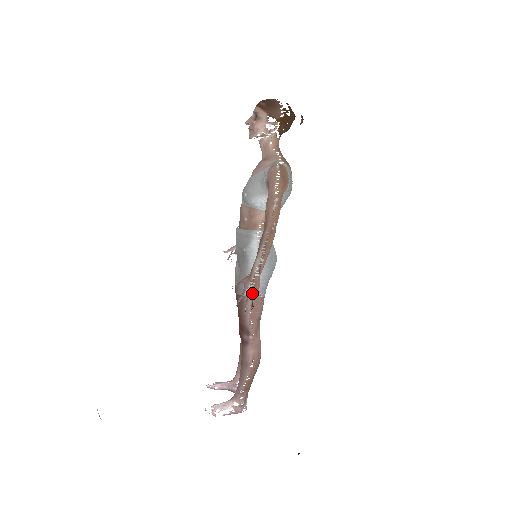
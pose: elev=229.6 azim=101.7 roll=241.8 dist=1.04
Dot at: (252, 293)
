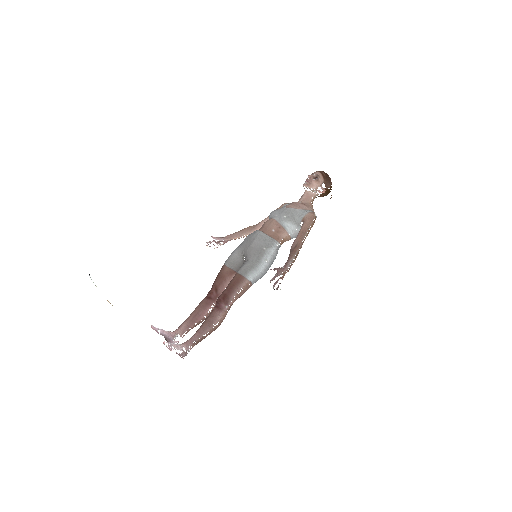
Dot at: (251, 279)
